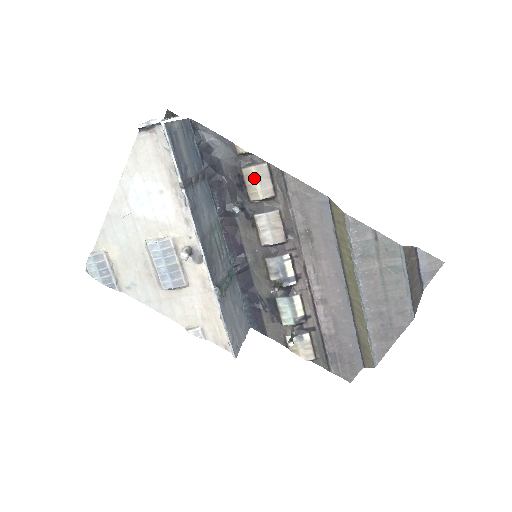
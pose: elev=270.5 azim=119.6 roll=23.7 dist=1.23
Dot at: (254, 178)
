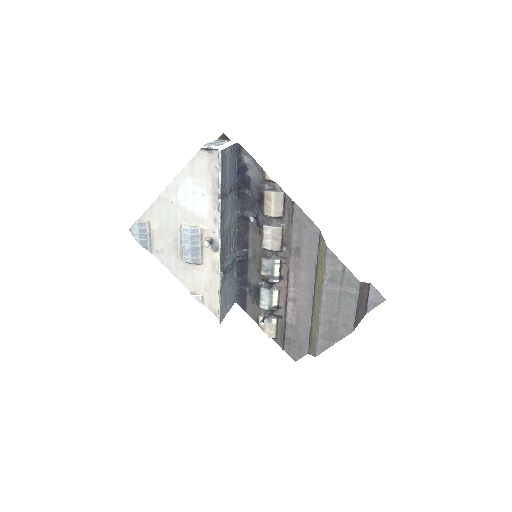
Dot at: (271, 200)
